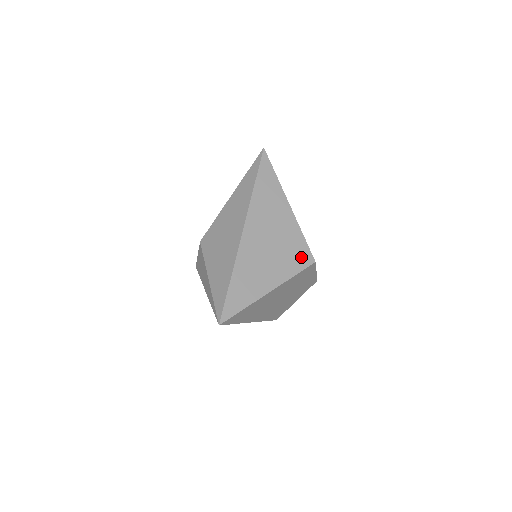
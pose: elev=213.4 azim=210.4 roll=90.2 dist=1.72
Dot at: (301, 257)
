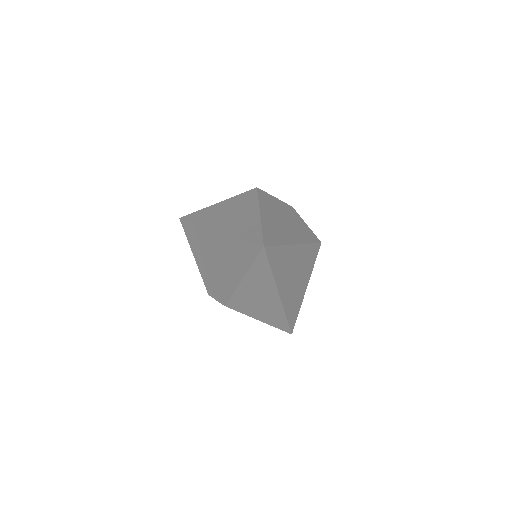
Dot at: (314, 254)
